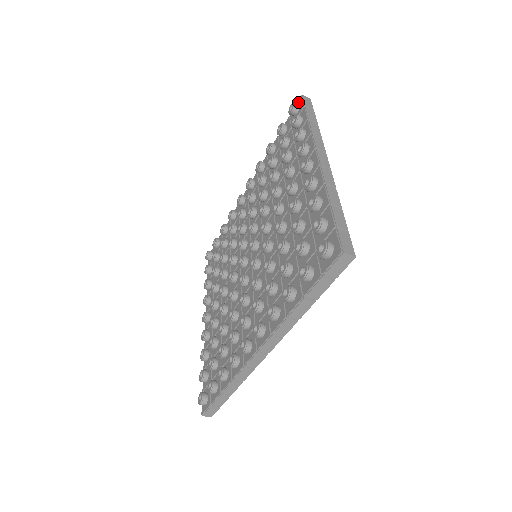
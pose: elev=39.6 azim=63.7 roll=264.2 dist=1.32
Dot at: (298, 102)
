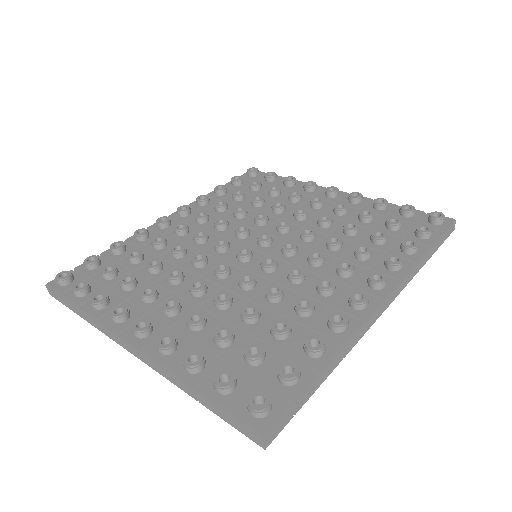
Dot at: occluded
